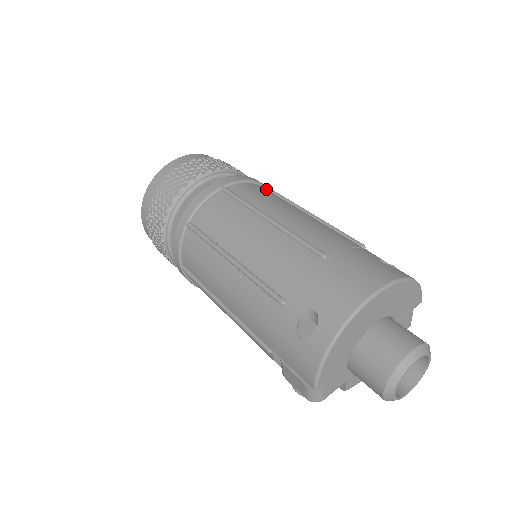
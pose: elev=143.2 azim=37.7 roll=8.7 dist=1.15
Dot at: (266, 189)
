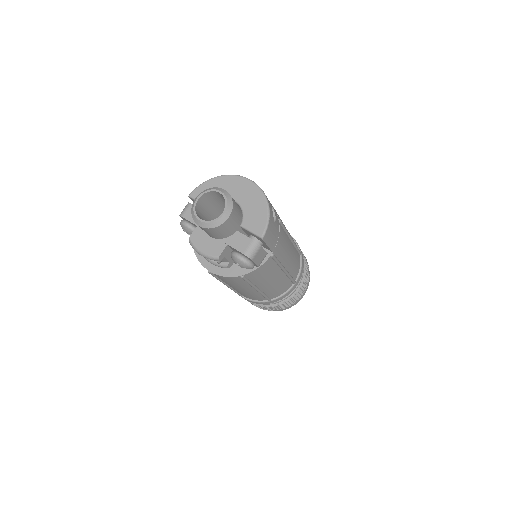
Dot at: occluded
